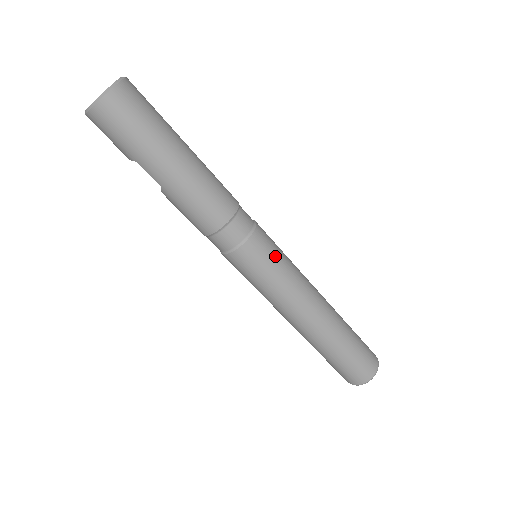
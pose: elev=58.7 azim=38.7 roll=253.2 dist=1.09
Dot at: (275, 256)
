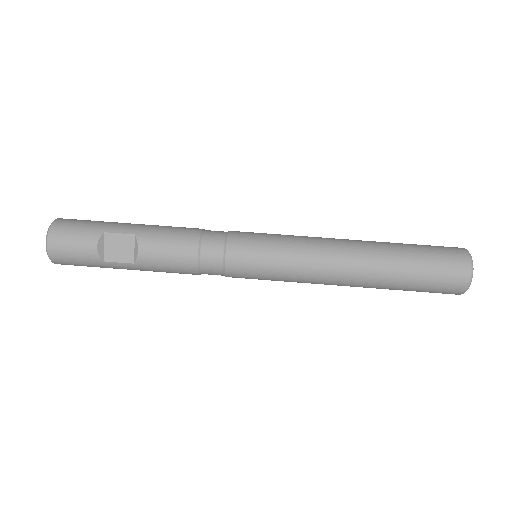
Dot at: occluded
